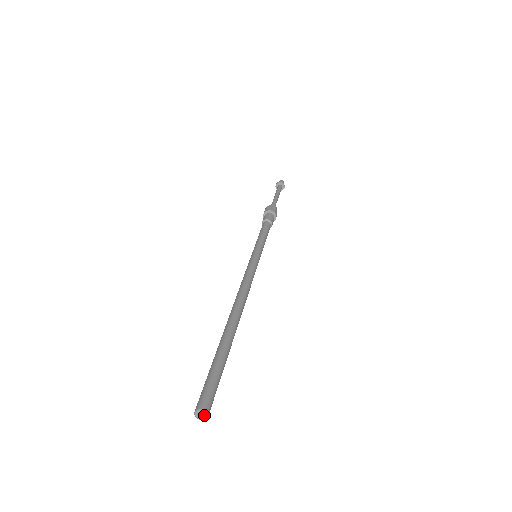
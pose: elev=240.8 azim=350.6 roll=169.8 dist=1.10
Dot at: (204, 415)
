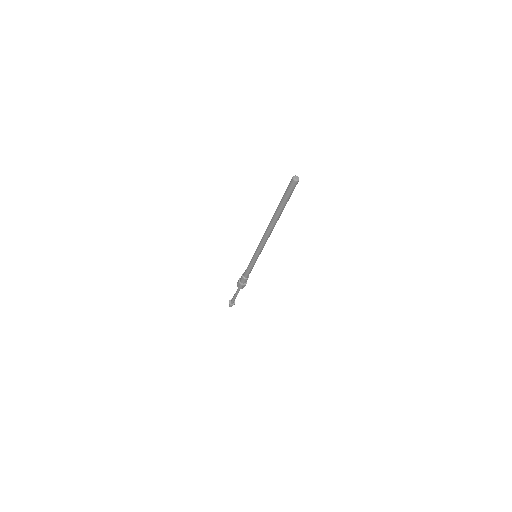
Dot at: (297, 176)
